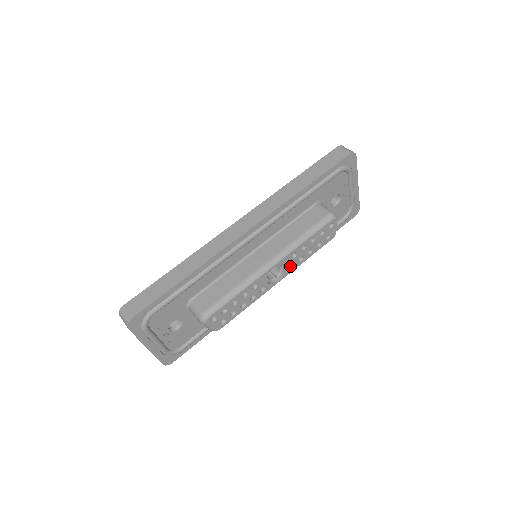
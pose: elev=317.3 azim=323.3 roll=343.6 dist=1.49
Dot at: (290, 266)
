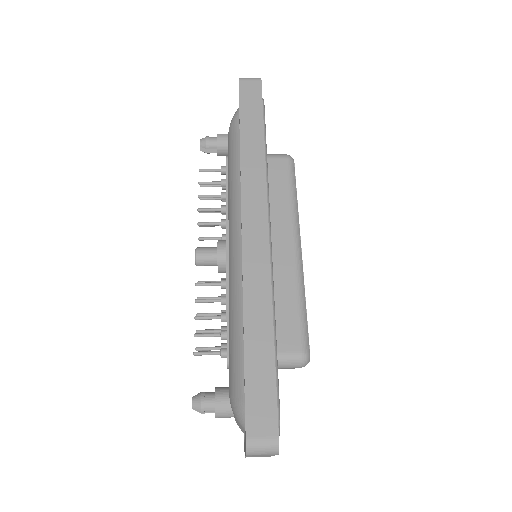
Dot at: occluded
